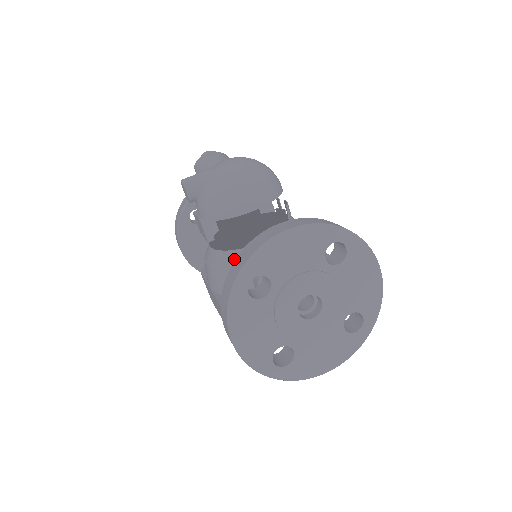
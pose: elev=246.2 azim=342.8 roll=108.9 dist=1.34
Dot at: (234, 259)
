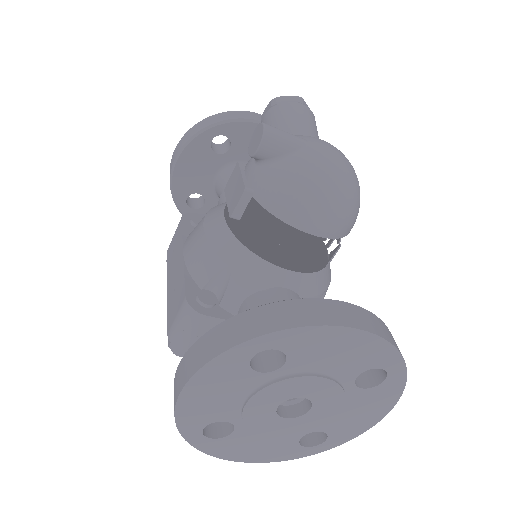
Dot at: (244, 262)
